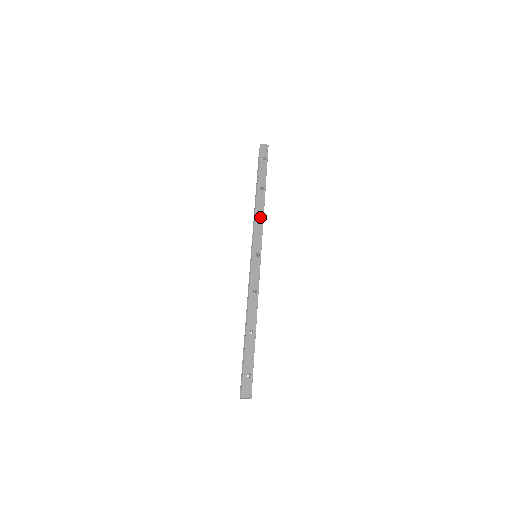
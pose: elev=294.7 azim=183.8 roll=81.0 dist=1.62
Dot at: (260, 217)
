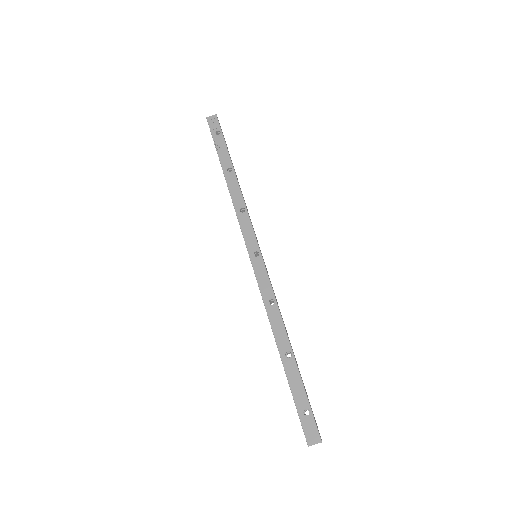
Dot at: (241, 206)
